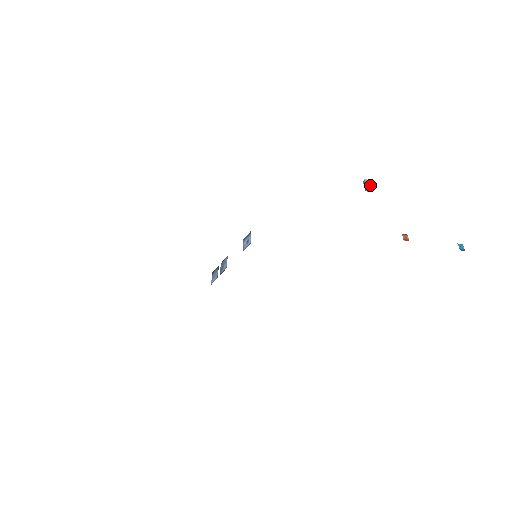
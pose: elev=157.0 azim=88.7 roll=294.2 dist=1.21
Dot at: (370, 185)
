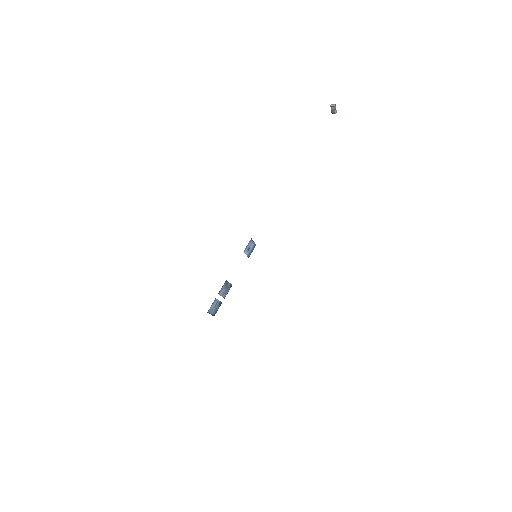
Dot at: (335, 107)
